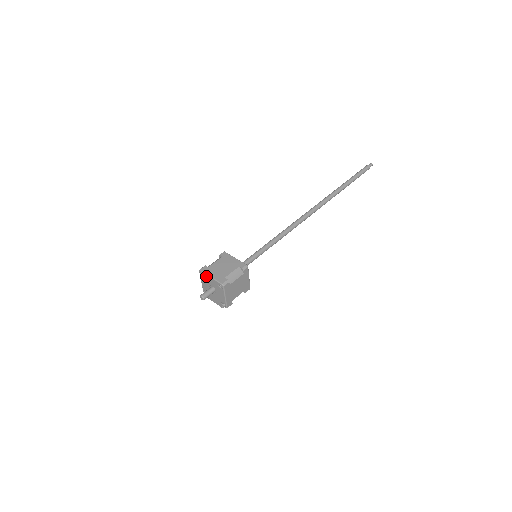
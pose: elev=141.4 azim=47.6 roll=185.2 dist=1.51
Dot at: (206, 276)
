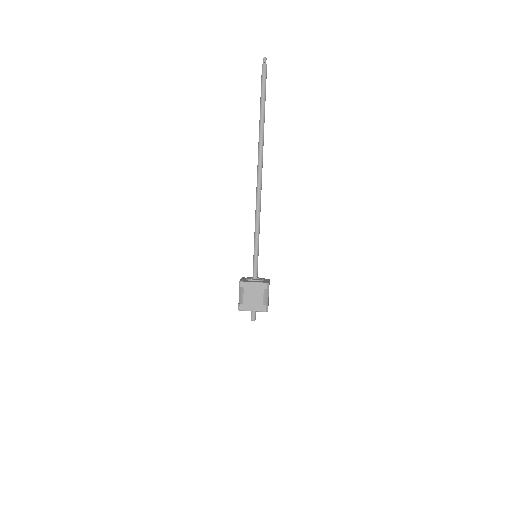
Dot at: occluded
